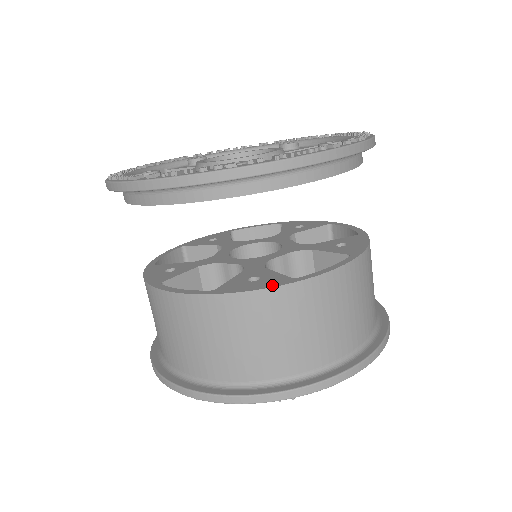
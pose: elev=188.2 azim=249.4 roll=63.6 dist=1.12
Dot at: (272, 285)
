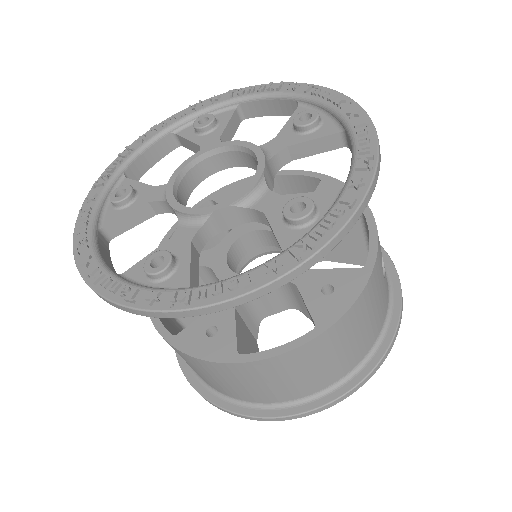
Dot at: (215, 358)
